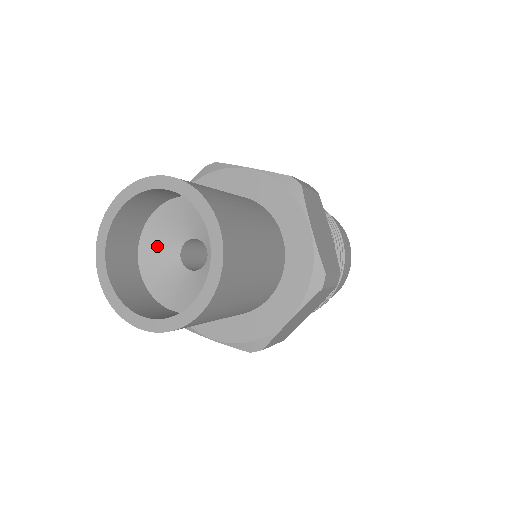
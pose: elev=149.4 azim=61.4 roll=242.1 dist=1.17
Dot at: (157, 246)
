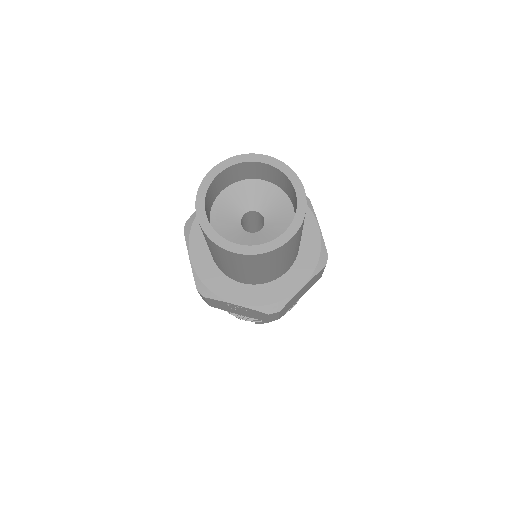
Dot at: (224, 213)
